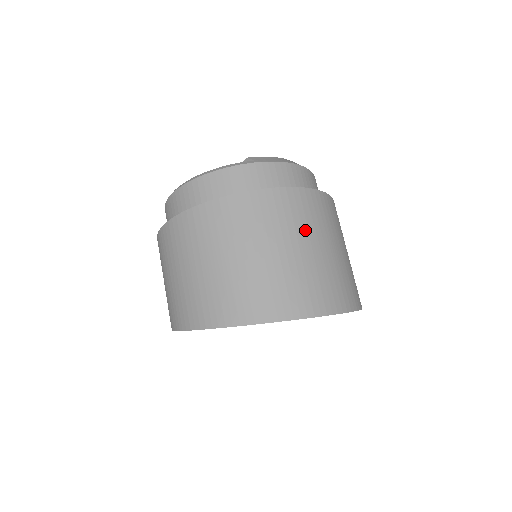
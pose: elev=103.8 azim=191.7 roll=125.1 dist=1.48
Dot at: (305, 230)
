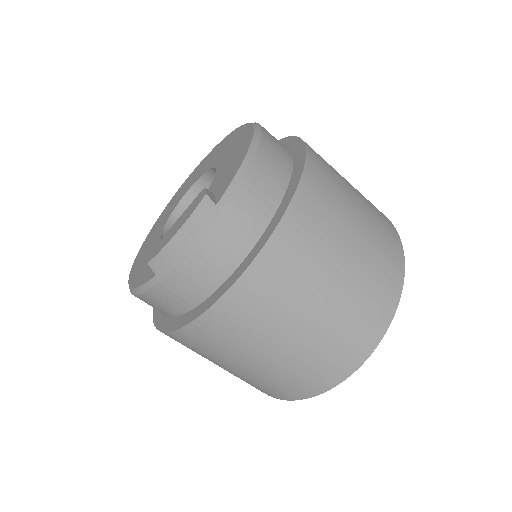
Dot at: (266, 331)
